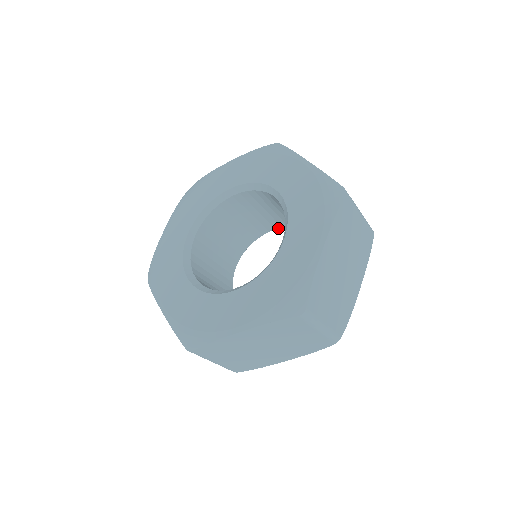
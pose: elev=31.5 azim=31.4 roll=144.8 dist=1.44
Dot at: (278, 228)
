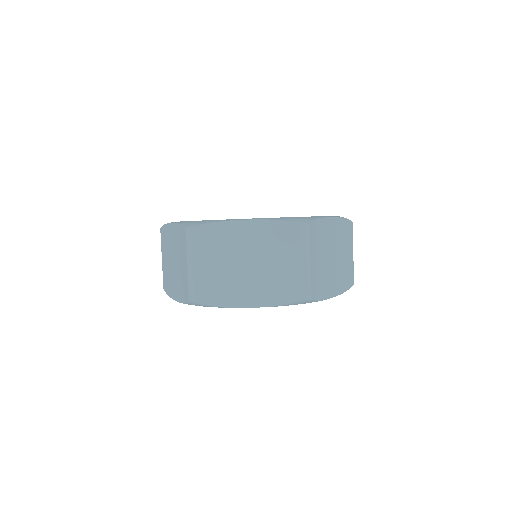
Dot at: occluded
